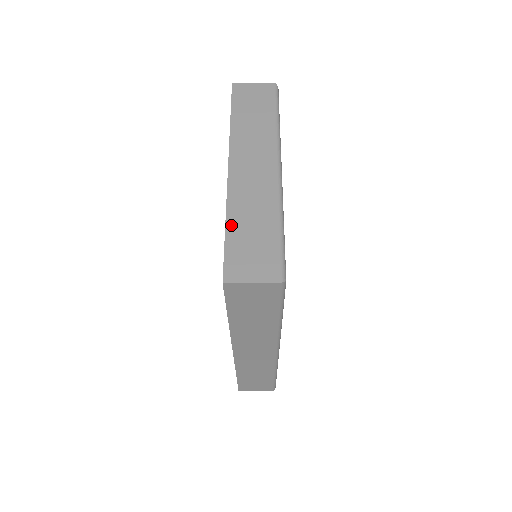
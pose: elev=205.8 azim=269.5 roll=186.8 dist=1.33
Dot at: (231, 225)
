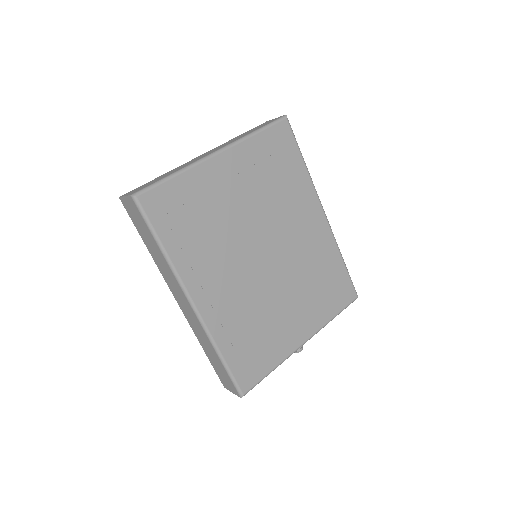
Dot at: occluded
